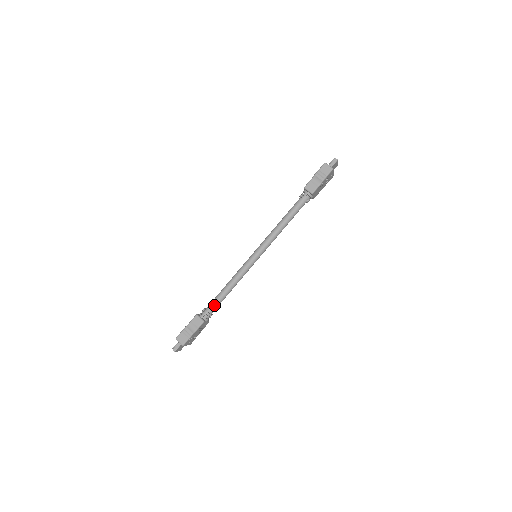
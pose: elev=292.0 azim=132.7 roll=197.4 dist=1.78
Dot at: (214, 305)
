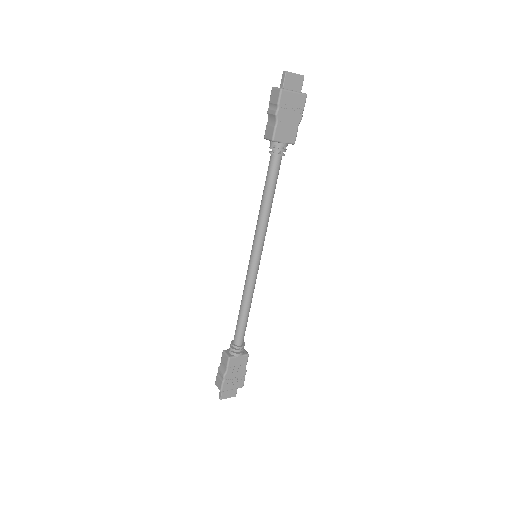
Dot at: (236, 334)
